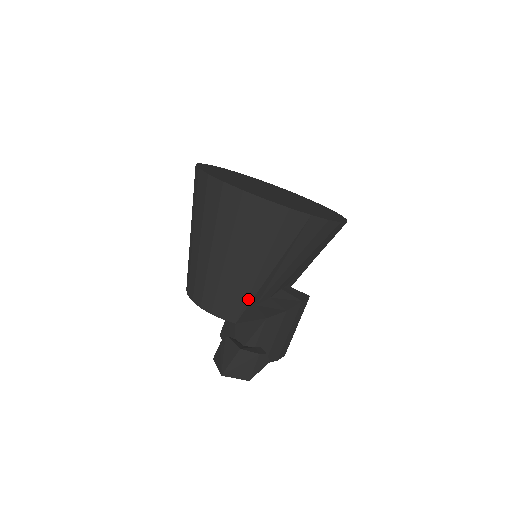
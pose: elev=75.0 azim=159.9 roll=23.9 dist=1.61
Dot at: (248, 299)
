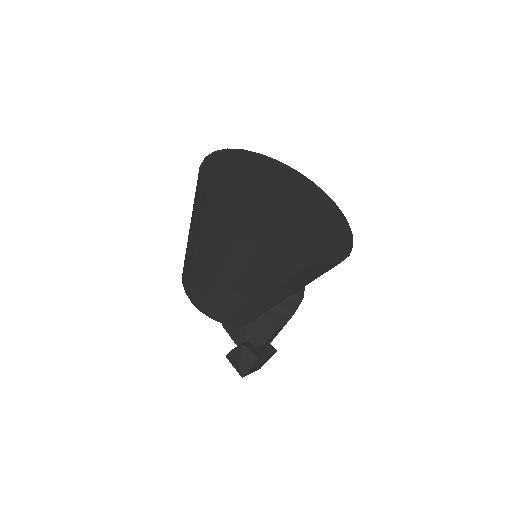
Dot at: (261, 313)
